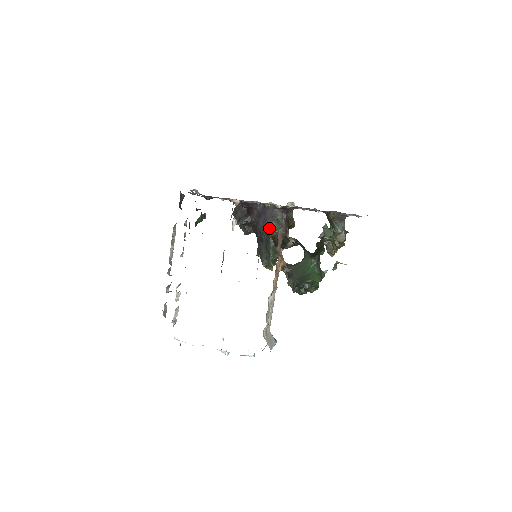
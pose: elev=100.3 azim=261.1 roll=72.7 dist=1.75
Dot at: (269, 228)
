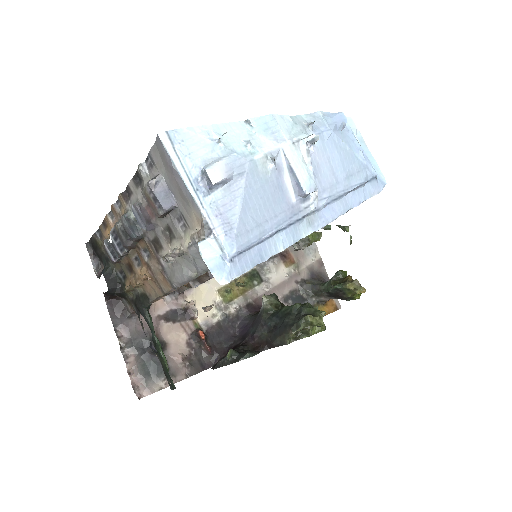
Dot at: (262, 308)
